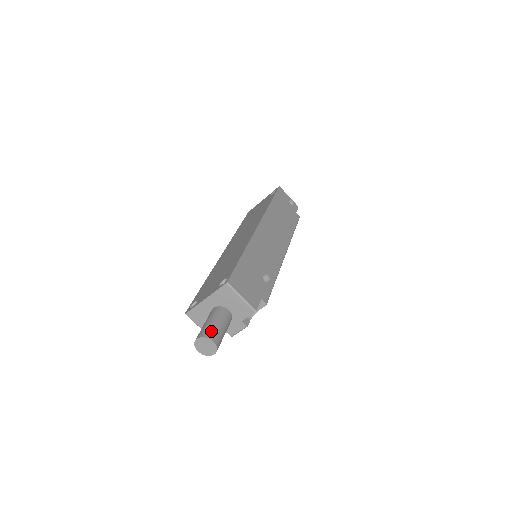
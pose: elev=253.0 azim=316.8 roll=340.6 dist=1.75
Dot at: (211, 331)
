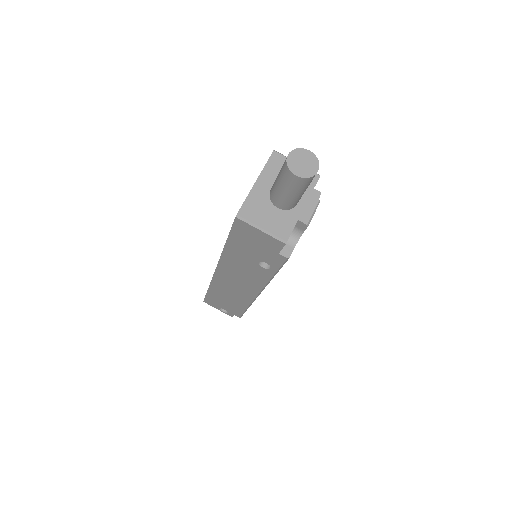
Dot at: occluded
